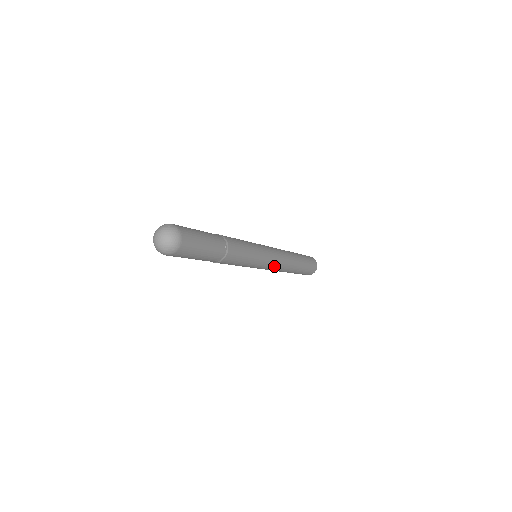
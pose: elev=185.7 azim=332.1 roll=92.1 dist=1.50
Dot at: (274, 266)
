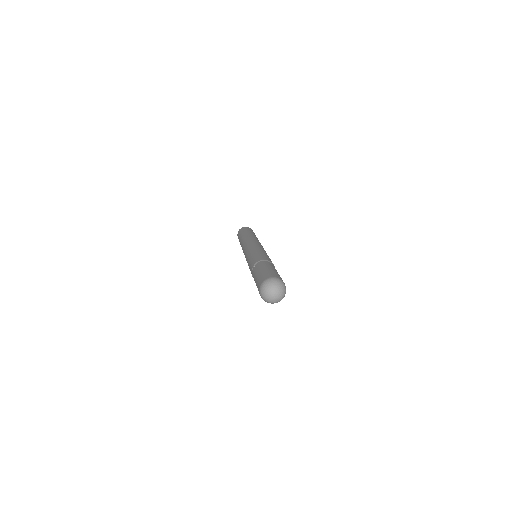
Dot at: occluded
